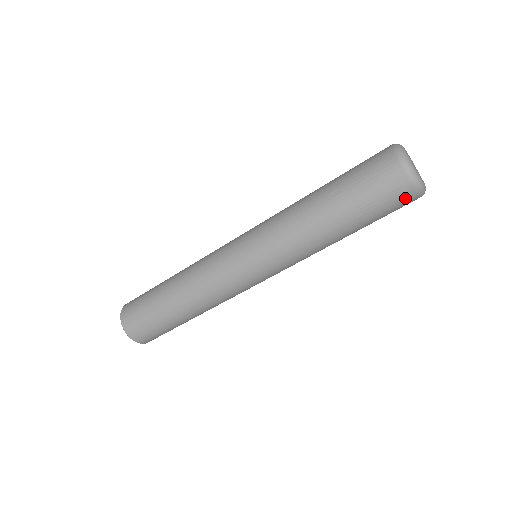
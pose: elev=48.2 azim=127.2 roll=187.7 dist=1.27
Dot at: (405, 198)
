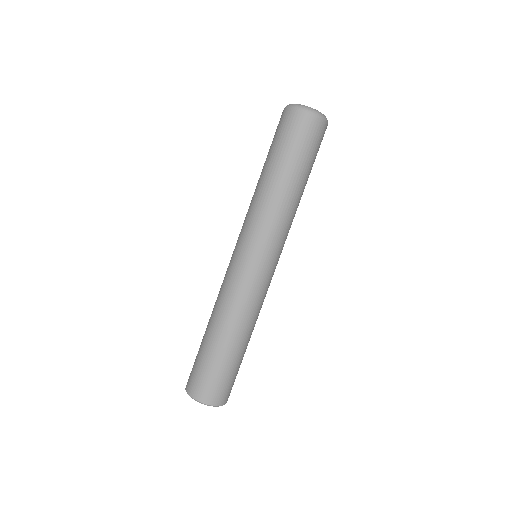
Dot at: (310, 125)
